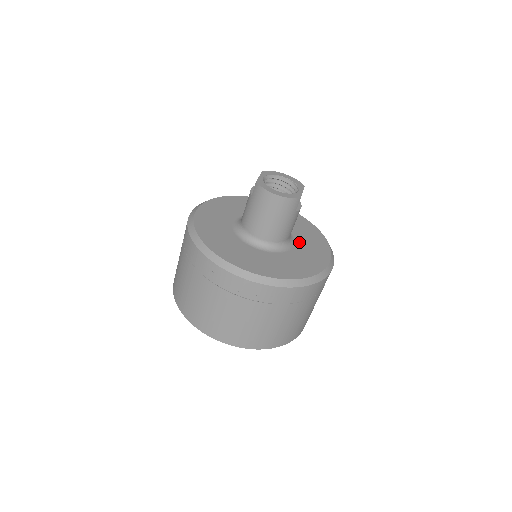
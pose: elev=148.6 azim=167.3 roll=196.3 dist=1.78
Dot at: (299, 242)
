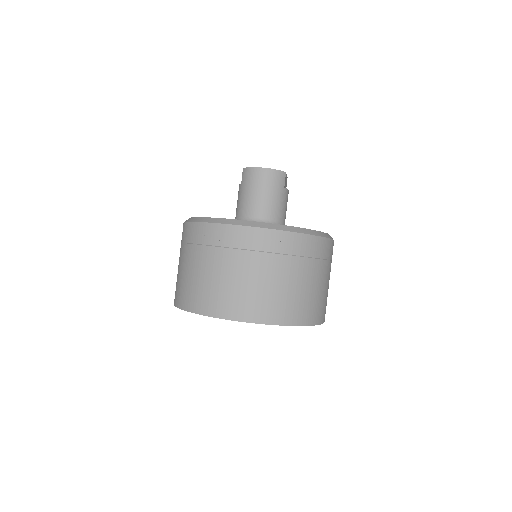
Dot at: occluded
